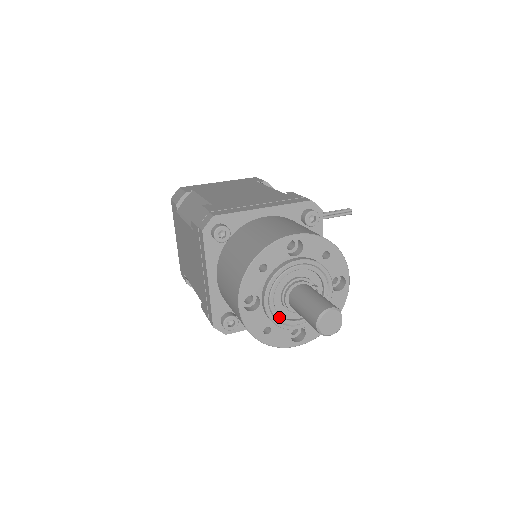
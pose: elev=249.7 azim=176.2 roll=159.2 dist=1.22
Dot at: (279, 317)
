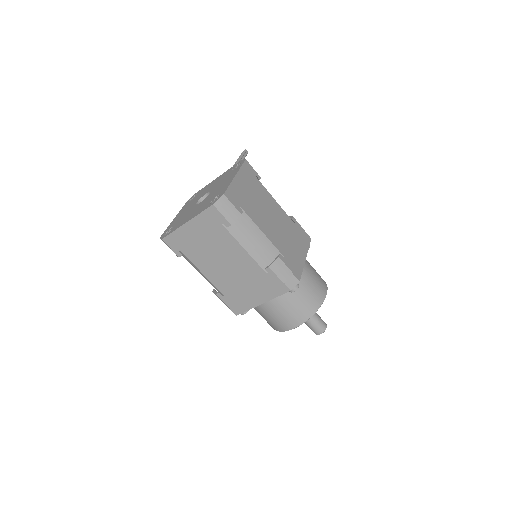
Dot at: occluded
